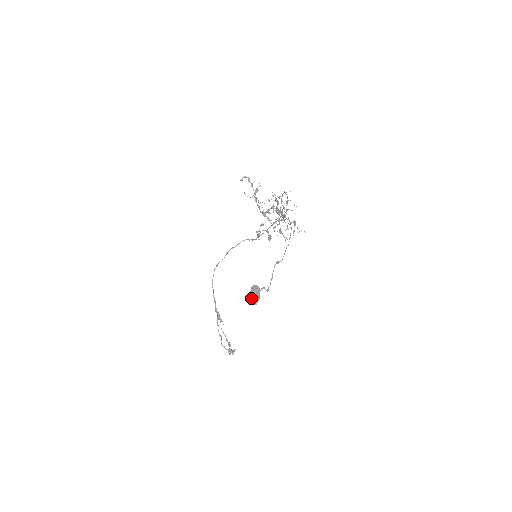
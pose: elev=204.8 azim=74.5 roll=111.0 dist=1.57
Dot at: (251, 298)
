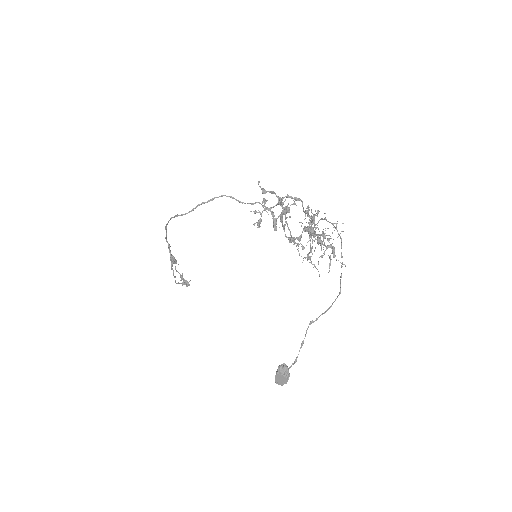
Dot at: (277, 380)
